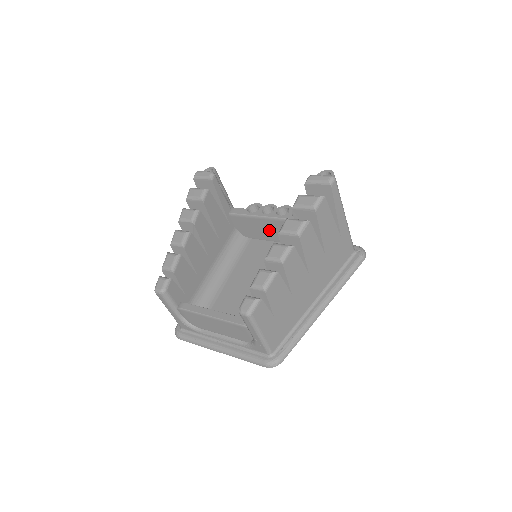
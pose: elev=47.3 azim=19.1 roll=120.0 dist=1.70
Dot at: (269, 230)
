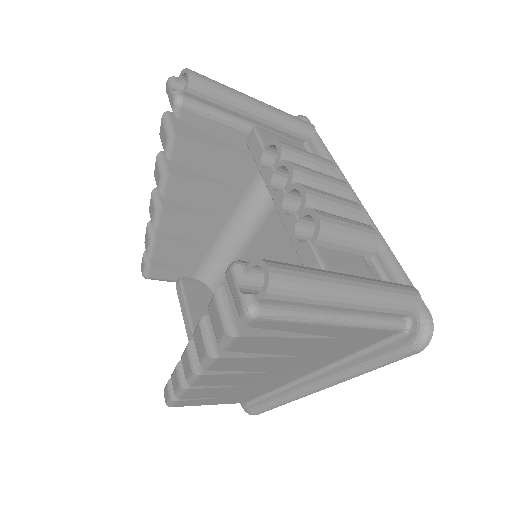
Dot at: occluded
